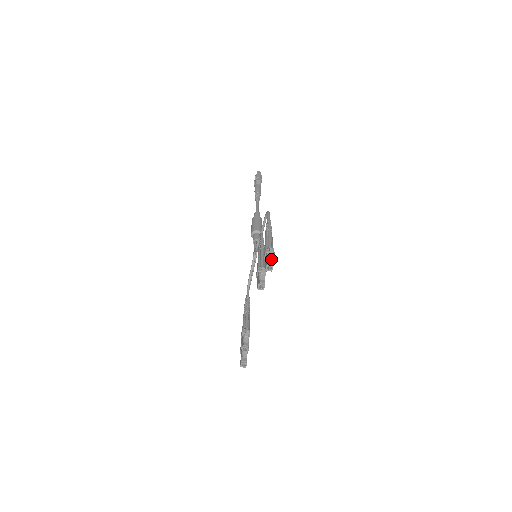
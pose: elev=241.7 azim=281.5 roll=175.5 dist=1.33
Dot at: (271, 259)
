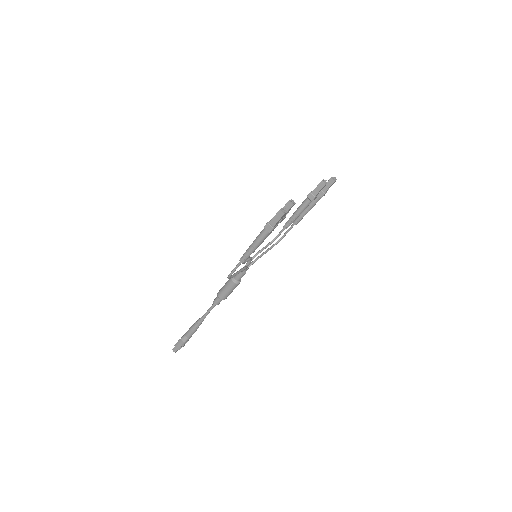
Dot at: occluded
